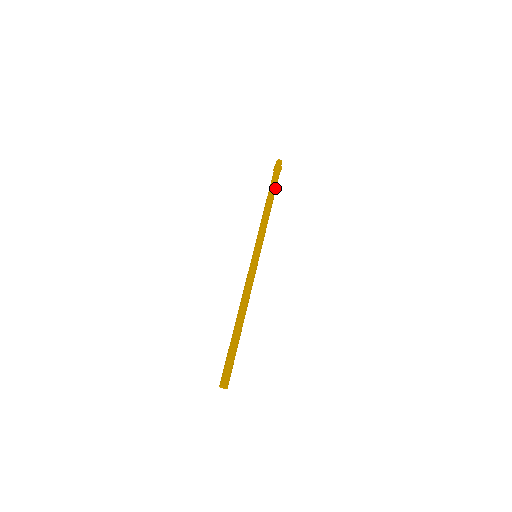
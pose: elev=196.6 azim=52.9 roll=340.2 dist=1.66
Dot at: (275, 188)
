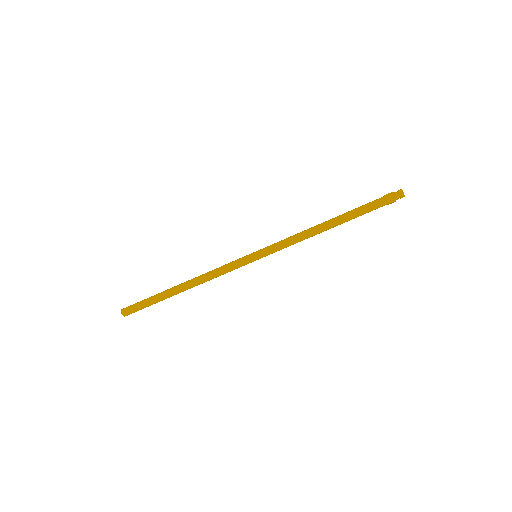
Dot at: (355, 215)
